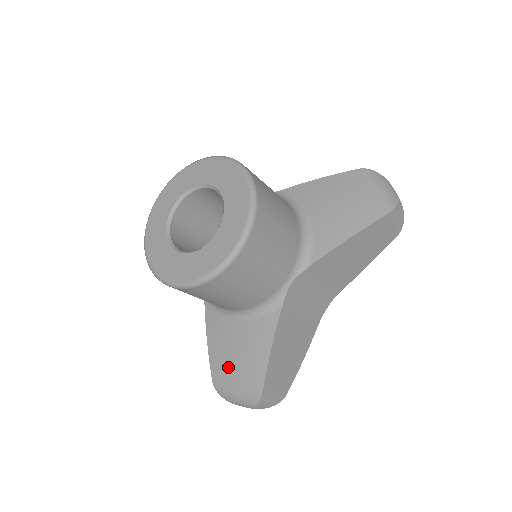
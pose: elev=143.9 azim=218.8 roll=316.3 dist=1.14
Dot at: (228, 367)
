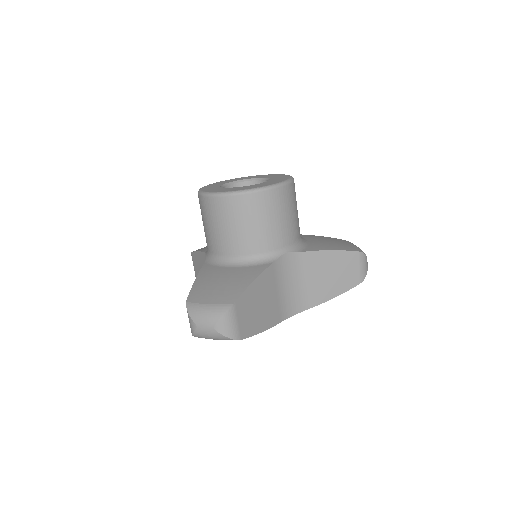
Dot at: (209, 289)
